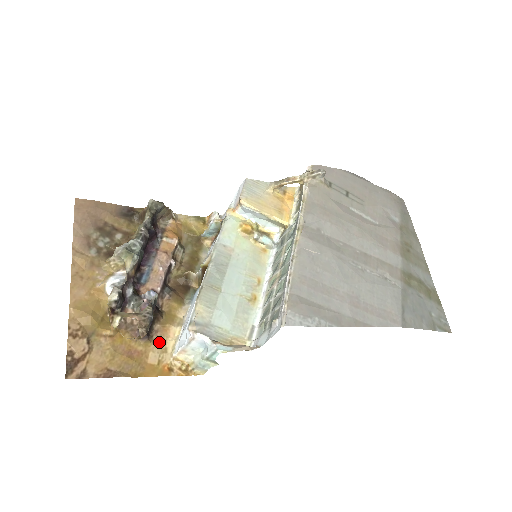
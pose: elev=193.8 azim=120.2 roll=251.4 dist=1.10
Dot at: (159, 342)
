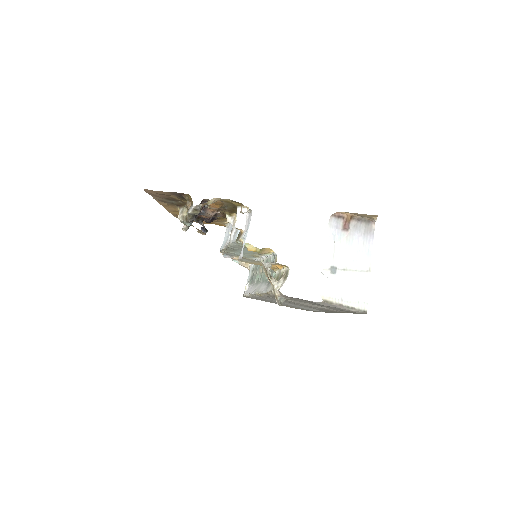
Dot at: (218, 221)
